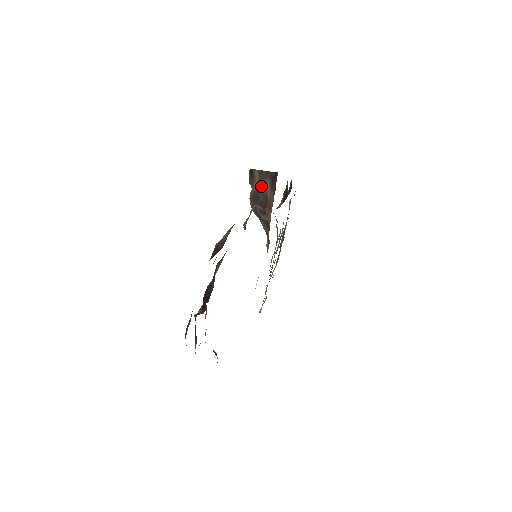
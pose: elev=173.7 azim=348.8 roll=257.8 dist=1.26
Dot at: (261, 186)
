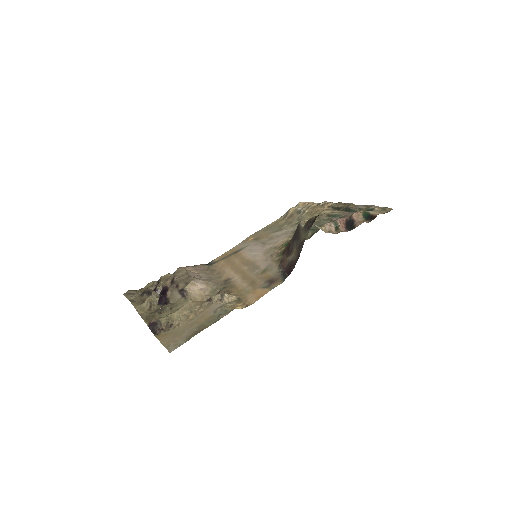
Dot at: (298, 244)
